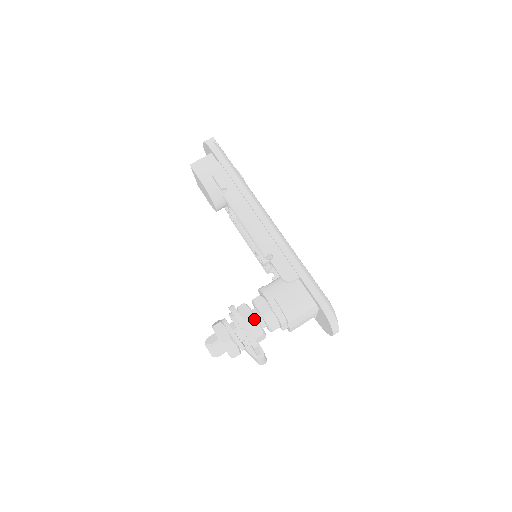
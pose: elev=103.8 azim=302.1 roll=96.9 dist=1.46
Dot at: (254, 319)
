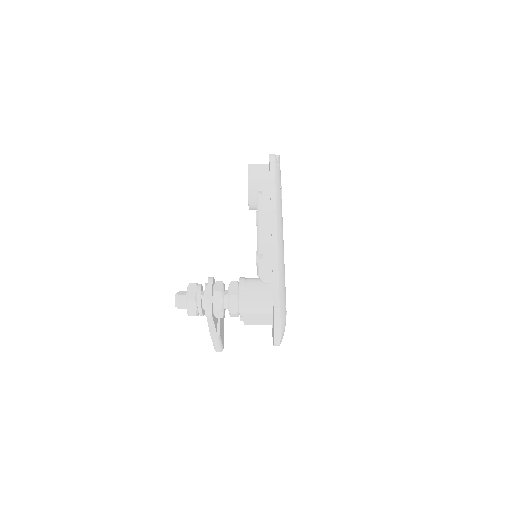
Dot at: (221, 294)
